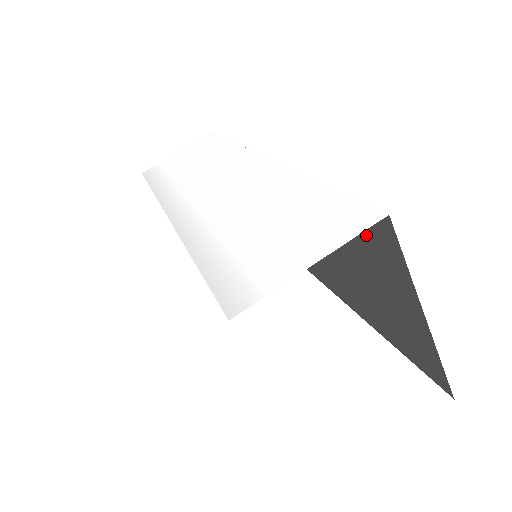
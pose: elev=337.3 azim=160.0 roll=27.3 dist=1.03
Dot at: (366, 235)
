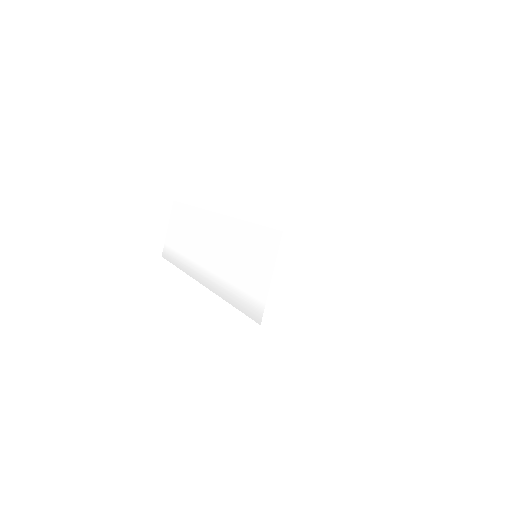
Dot at: occluded
